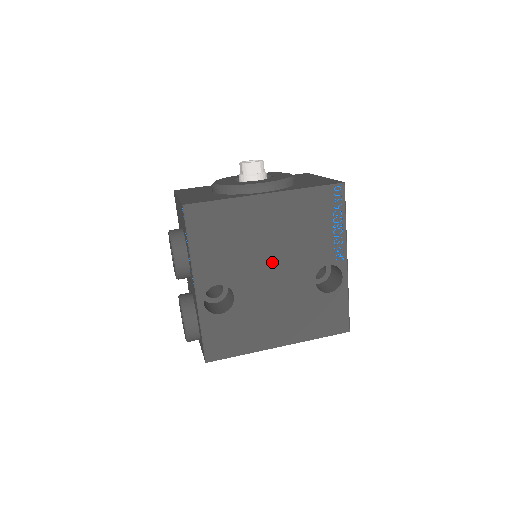
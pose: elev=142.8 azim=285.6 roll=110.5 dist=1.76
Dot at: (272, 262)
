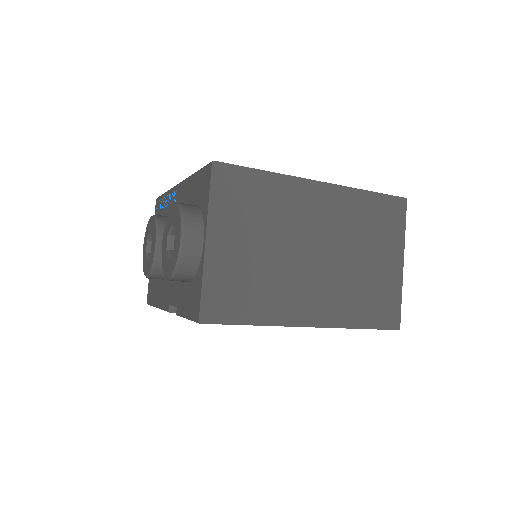
Dot at: occluded
